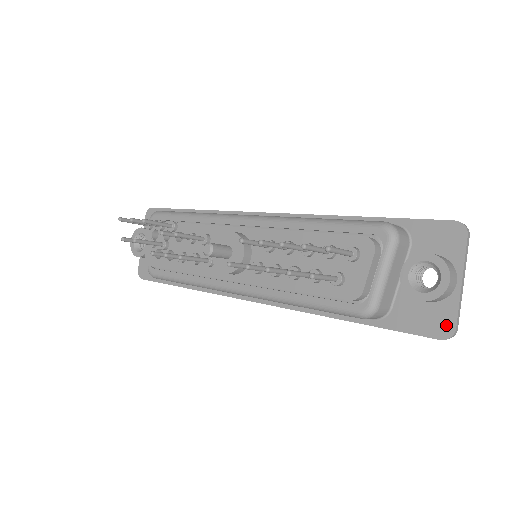
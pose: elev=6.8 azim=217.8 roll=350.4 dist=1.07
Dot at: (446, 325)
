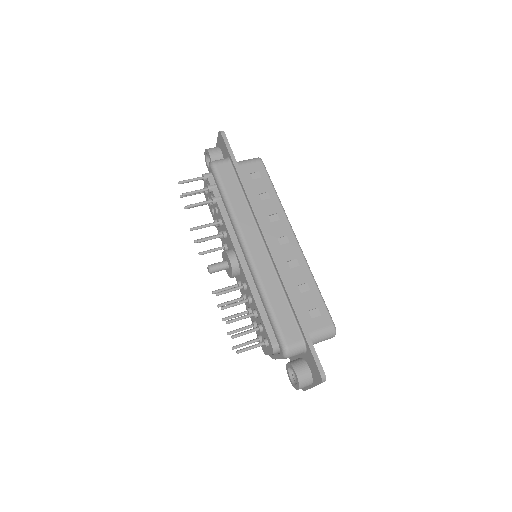
Dot at: occluded
